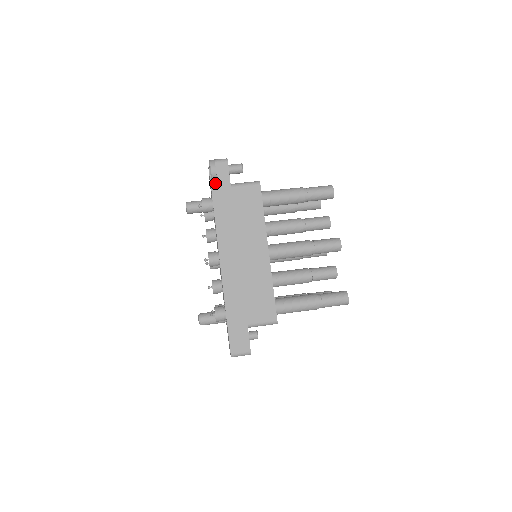
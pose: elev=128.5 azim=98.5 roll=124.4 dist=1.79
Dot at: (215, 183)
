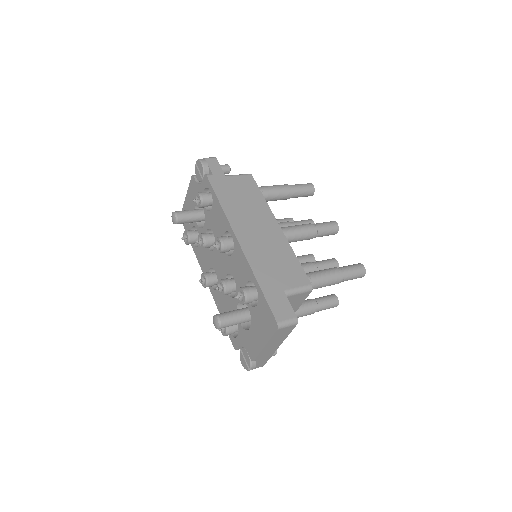
Dot at: (210, 174)
